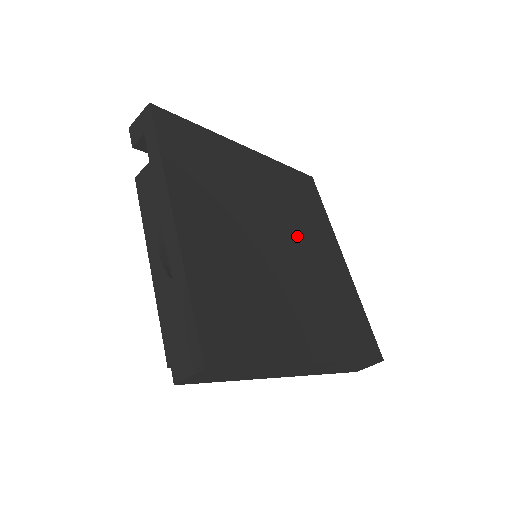
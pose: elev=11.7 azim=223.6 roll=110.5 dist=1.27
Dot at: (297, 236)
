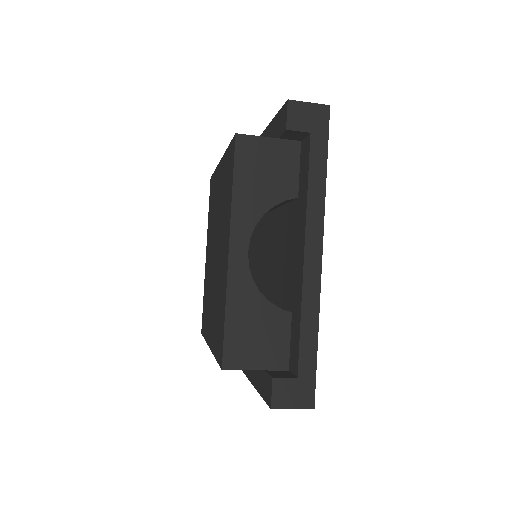
Dot at: occluded
